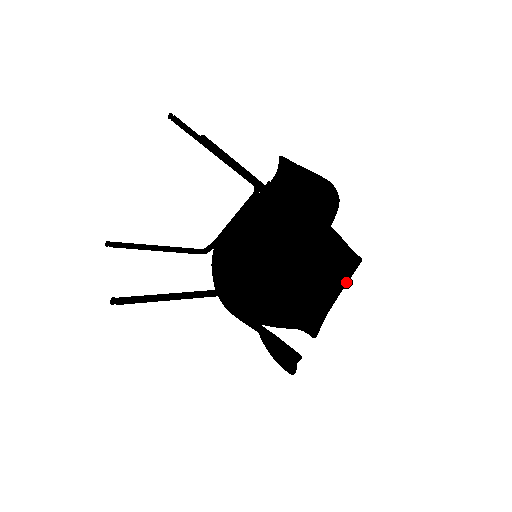
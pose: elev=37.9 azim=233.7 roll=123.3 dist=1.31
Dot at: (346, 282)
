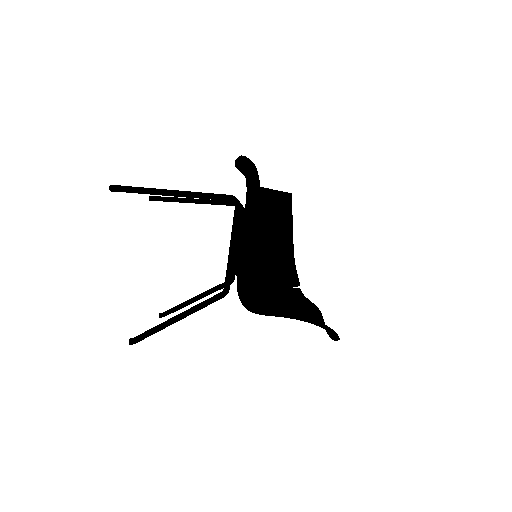
Dot at: (291, 221)
